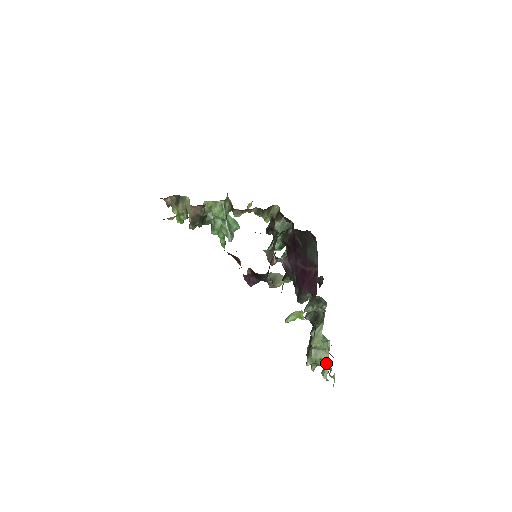
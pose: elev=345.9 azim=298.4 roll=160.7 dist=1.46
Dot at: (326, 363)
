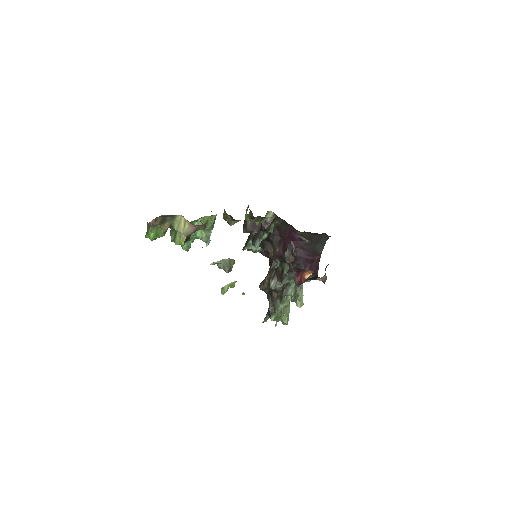
Dot at: (288, 314)
